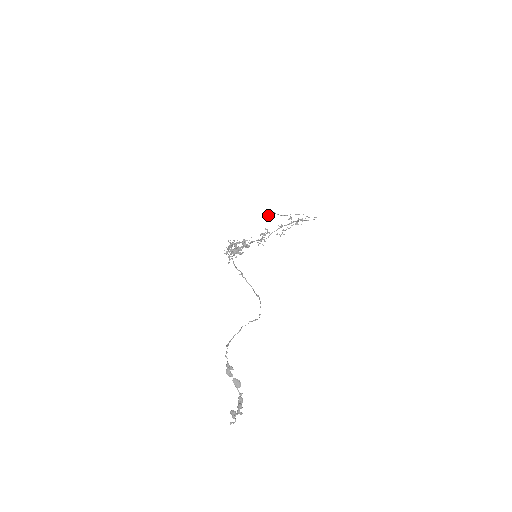
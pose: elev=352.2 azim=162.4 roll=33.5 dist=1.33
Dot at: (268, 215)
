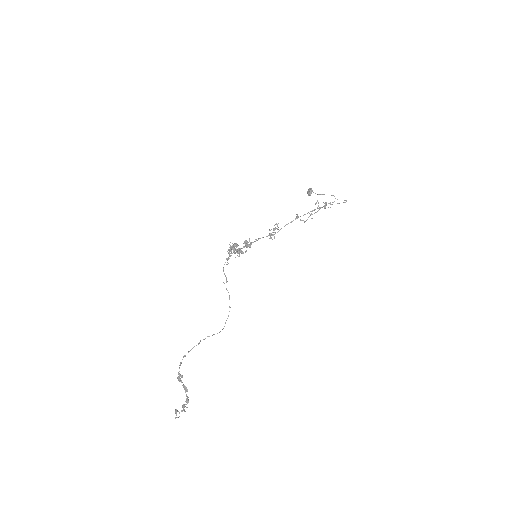
Dot at: (307, 191)
